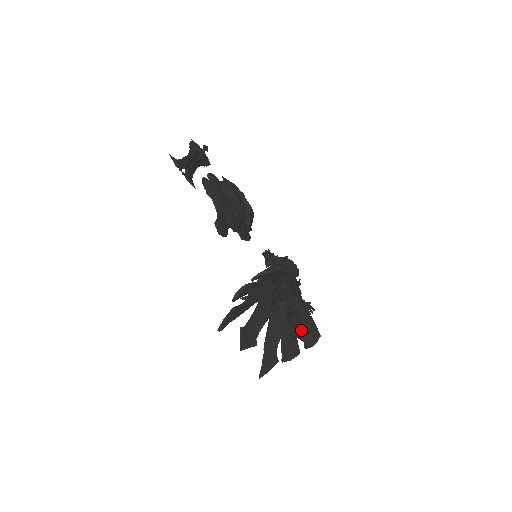
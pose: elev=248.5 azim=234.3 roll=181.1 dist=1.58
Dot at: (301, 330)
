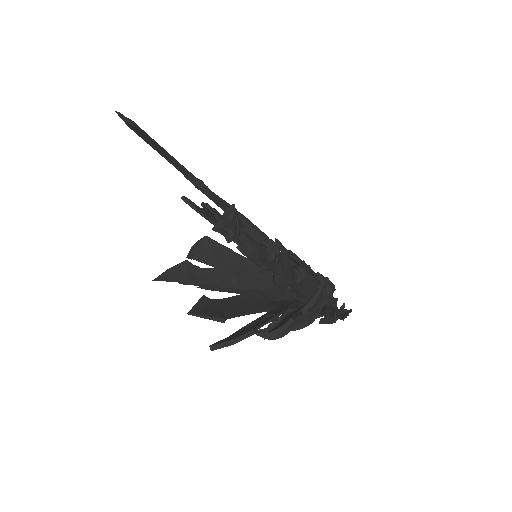
Dot at: occluded
